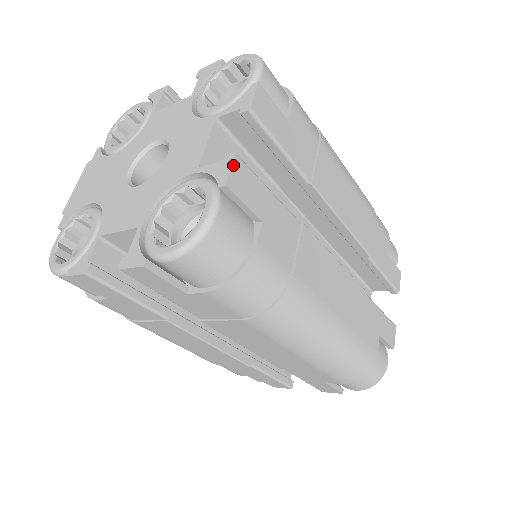
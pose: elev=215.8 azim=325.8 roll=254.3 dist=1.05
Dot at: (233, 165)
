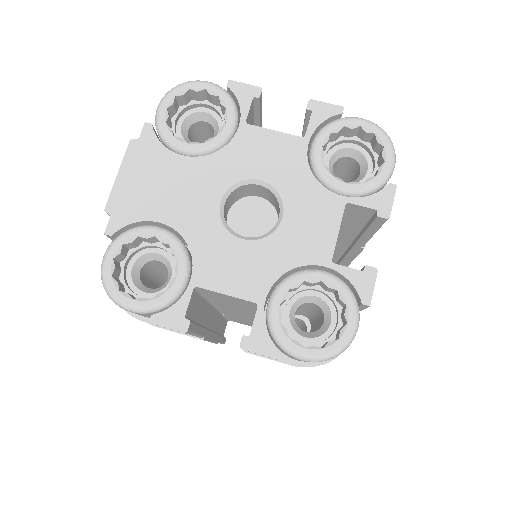
Dot at: occluded
